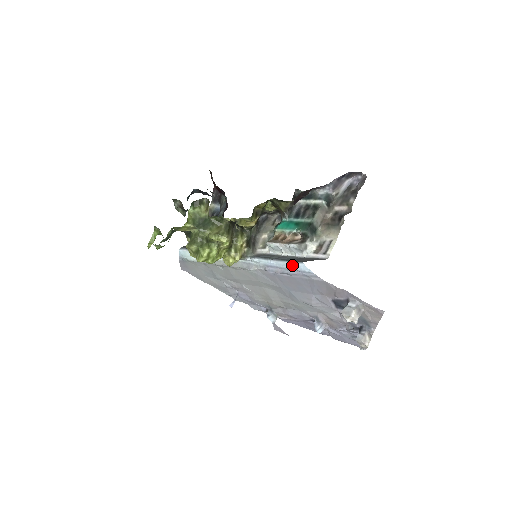
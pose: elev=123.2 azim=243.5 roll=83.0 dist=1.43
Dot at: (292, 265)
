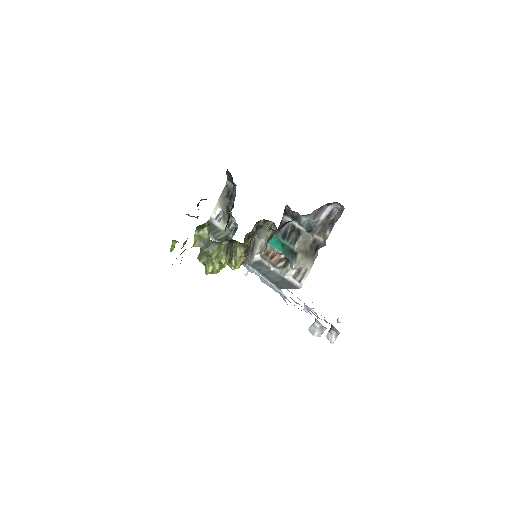
Dot at: (274, 287)
